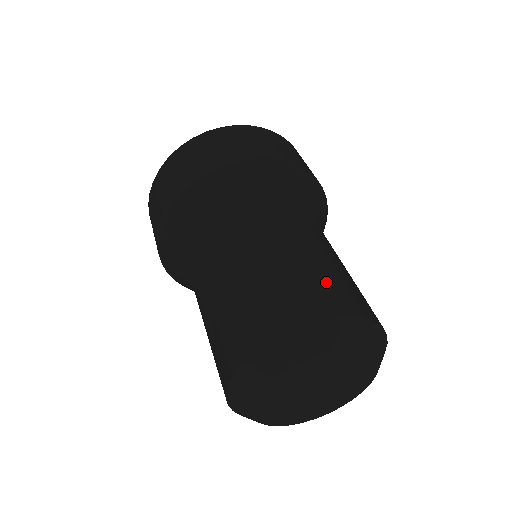
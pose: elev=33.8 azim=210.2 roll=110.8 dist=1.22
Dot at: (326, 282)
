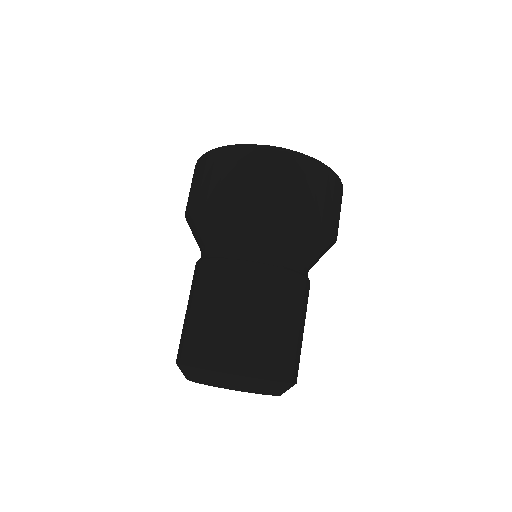
Dot at: (241, 339)
